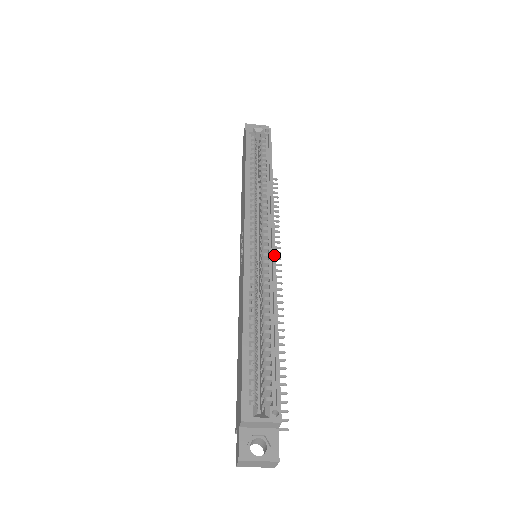
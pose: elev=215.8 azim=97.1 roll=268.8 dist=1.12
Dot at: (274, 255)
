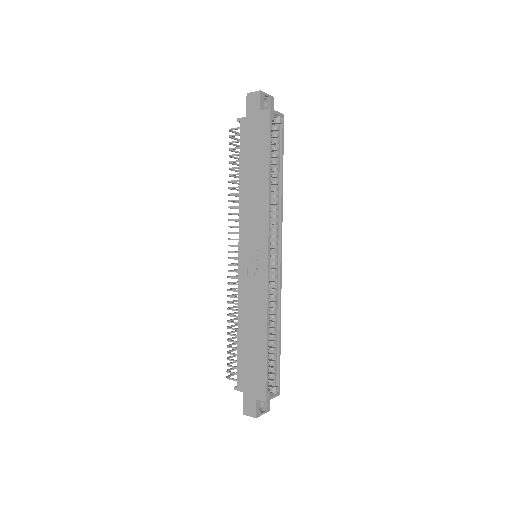
Dot at: (281, 272)
